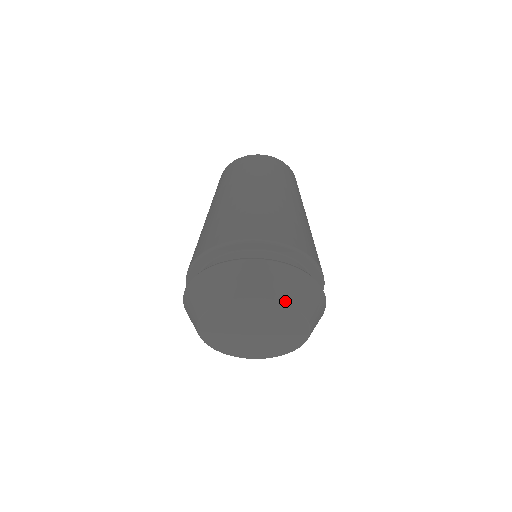
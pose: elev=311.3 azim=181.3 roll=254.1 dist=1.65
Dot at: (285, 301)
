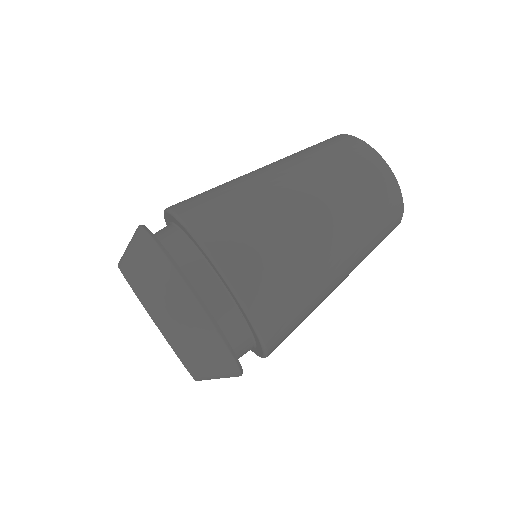
Dot at: (127, 274)
